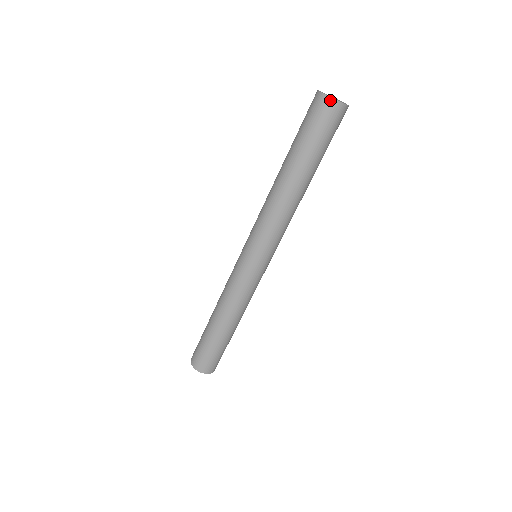
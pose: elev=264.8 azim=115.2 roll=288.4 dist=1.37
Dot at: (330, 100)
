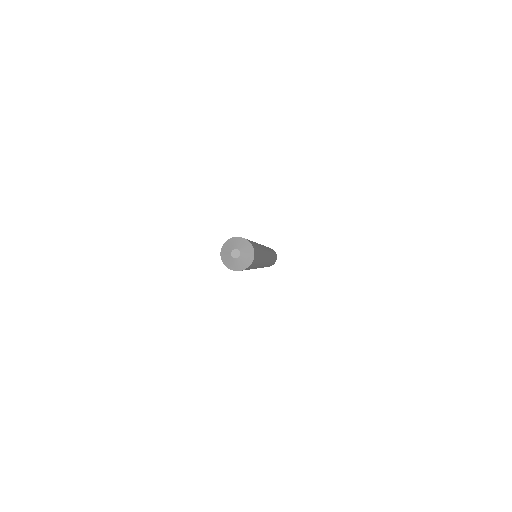
Dot at: occluded
